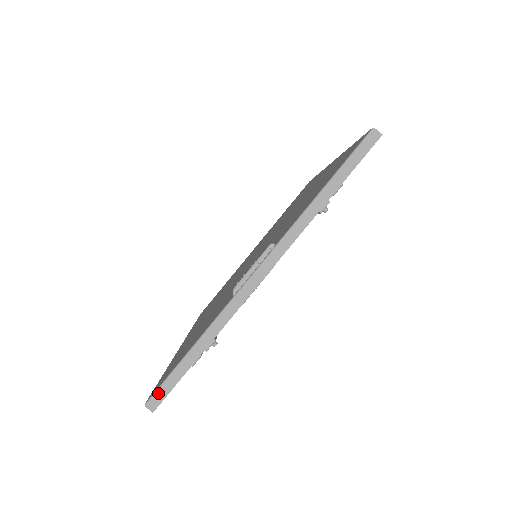
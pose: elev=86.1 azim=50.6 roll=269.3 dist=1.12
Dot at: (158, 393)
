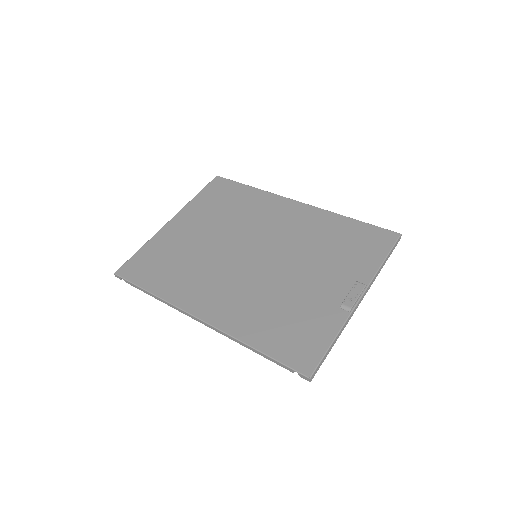
Dot at: (316, 370)
